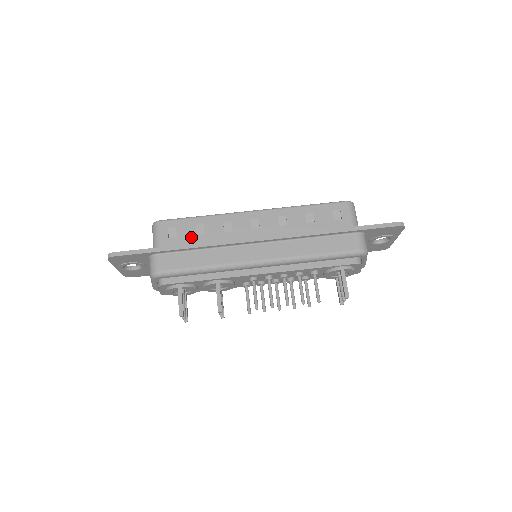
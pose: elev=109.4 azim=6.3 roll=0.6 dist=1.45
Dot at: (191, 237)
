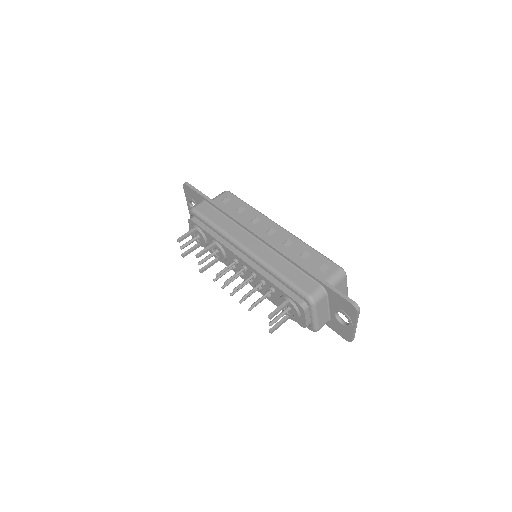
Dot at: (231, 209)
